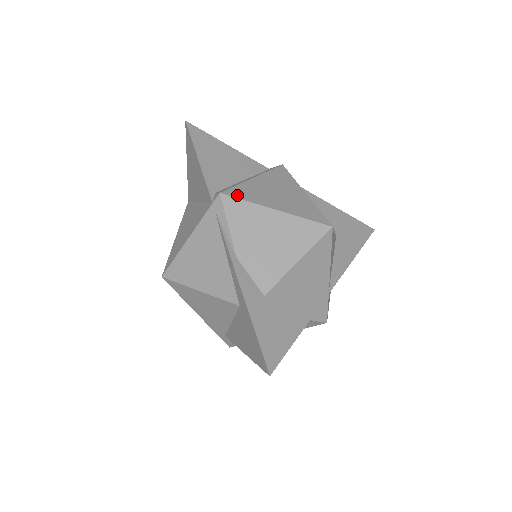
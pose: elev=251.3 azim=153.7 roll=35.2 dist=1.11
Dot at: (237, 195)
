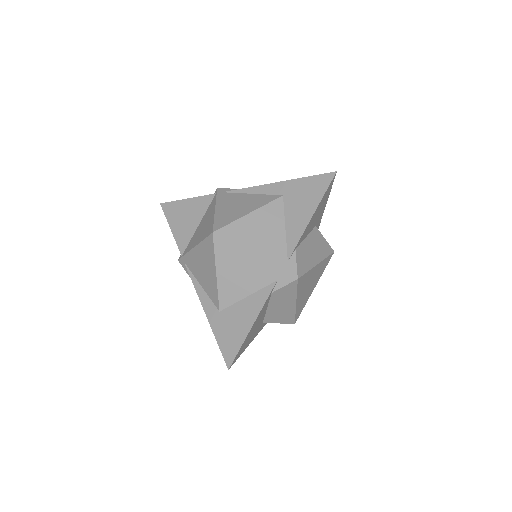
Dot at: occluded
